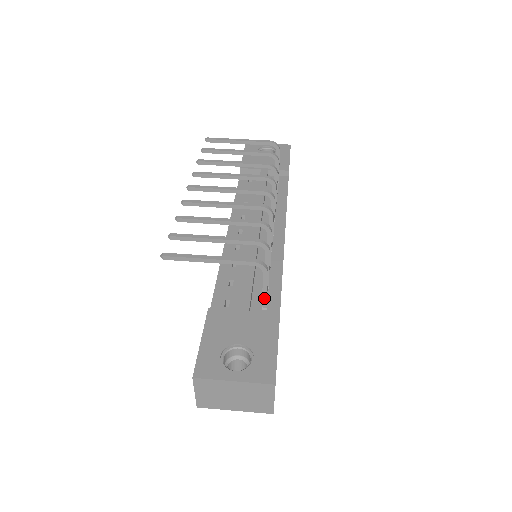
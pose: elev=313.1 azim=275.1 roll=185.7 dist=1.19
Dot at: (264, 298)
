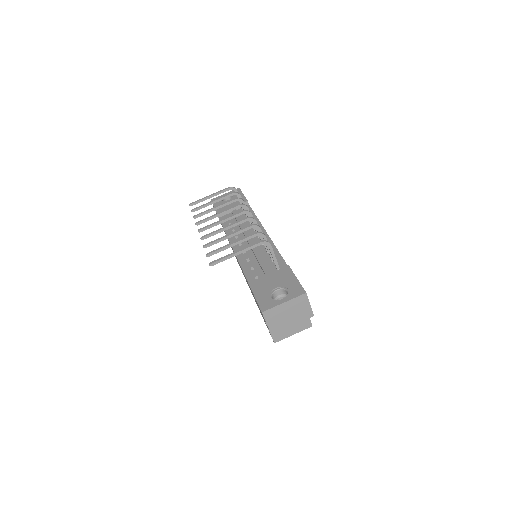
Dot at: (276, 263)
